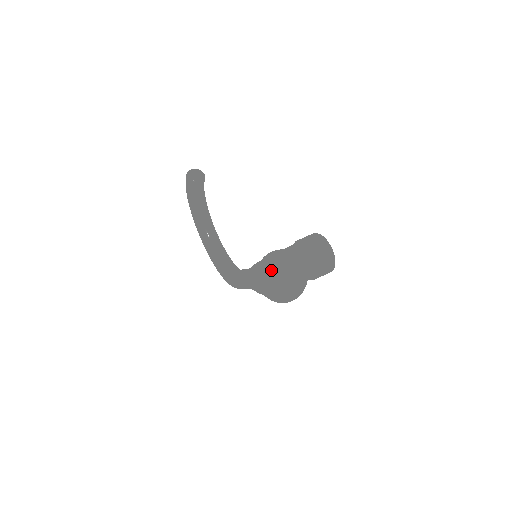
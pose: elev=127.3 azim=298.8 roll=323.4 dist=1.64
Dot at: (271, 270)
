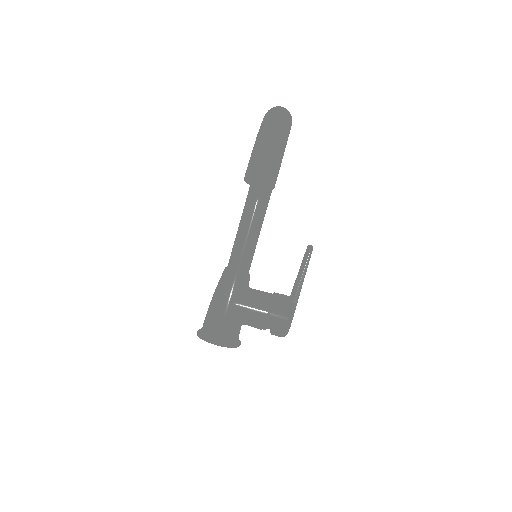
Dot at: occluded
